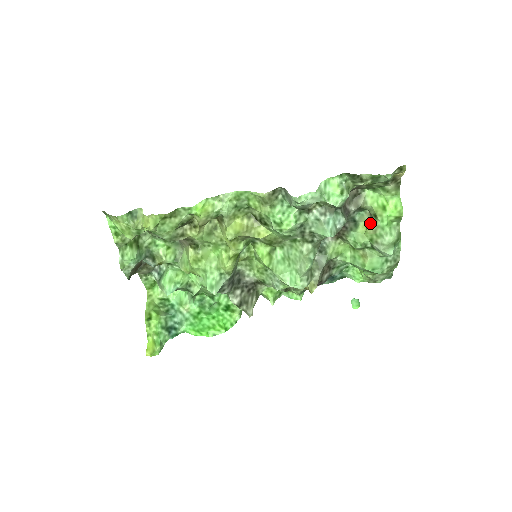
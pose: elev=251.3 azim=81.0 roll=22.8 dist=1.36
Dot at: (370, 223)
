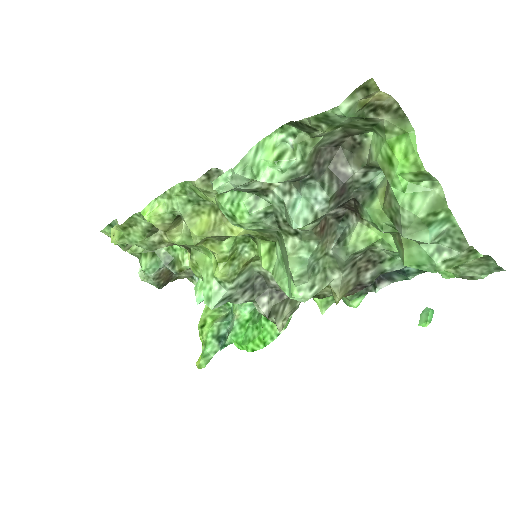
Dot at: (385, 190)
